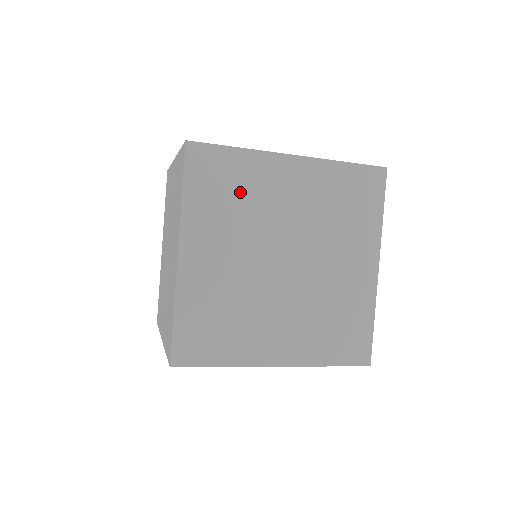
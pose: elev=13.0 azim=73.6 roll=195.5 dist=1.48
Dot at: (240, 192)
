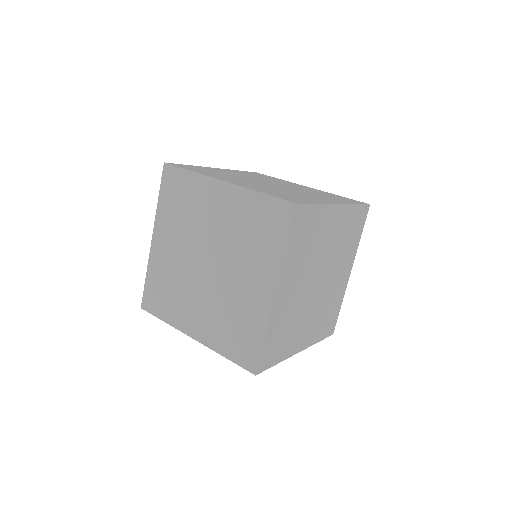
Dot at: (188, 204)
